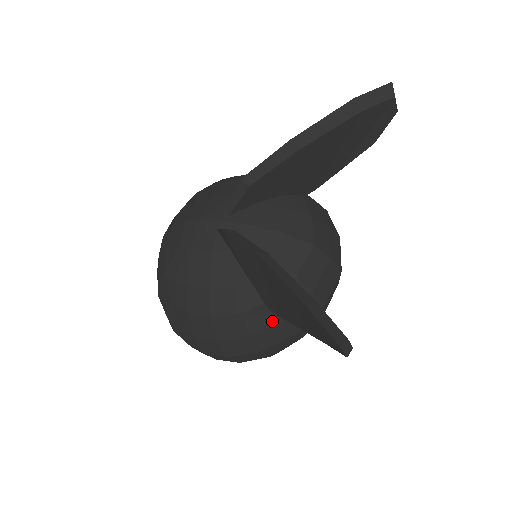
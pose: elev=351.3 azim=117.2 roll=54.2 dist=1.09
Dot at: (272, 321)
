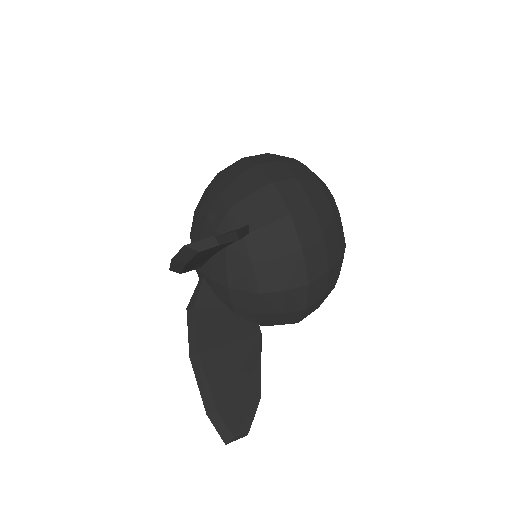
Dot at: (270, 325)
